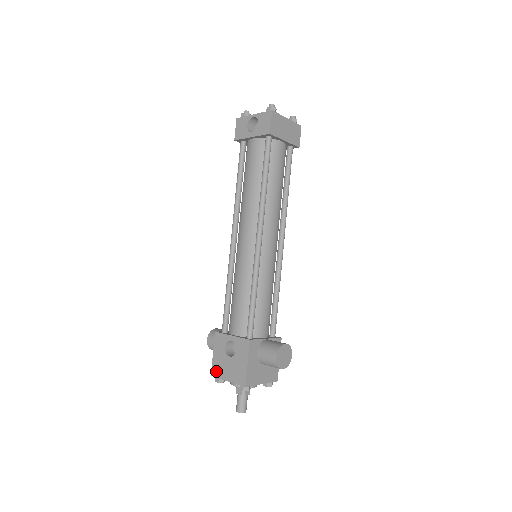
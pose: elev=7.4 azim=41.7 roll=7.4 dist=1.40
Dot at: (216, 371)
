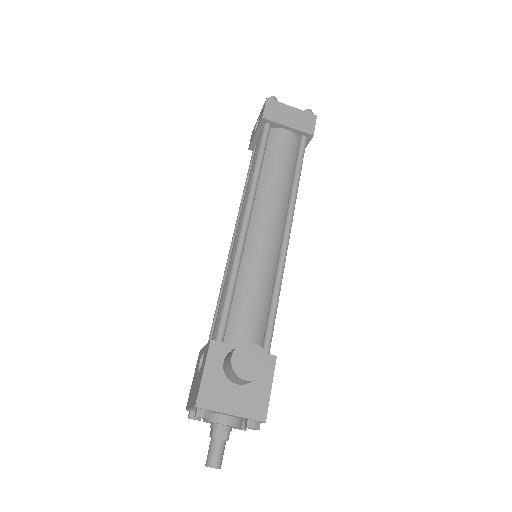
Dot at: (188, 401)
